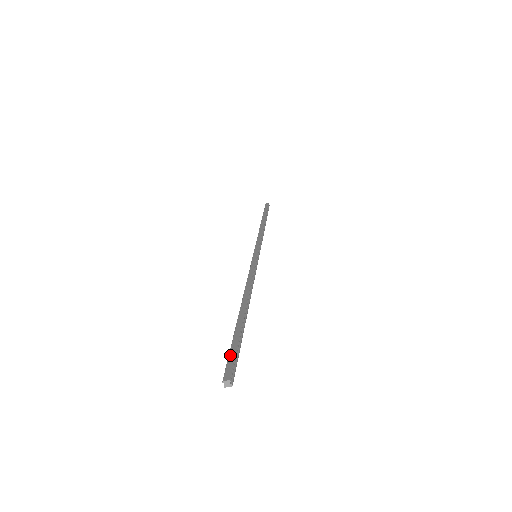
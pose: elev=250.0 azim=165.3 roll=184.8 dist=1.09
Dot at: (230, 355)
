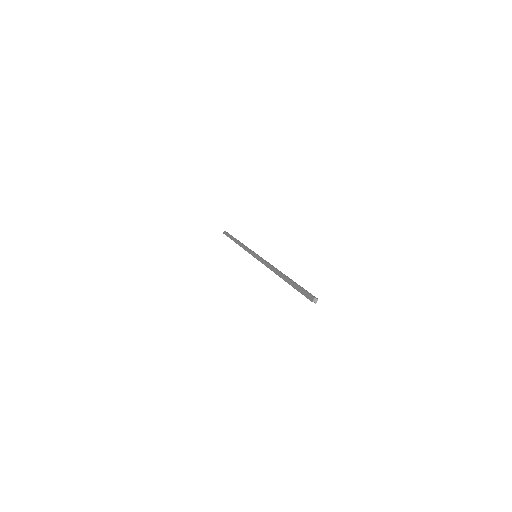
Dot at: (302, 293)
